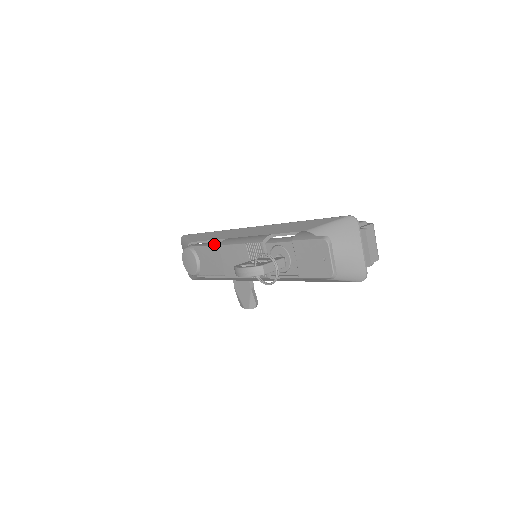
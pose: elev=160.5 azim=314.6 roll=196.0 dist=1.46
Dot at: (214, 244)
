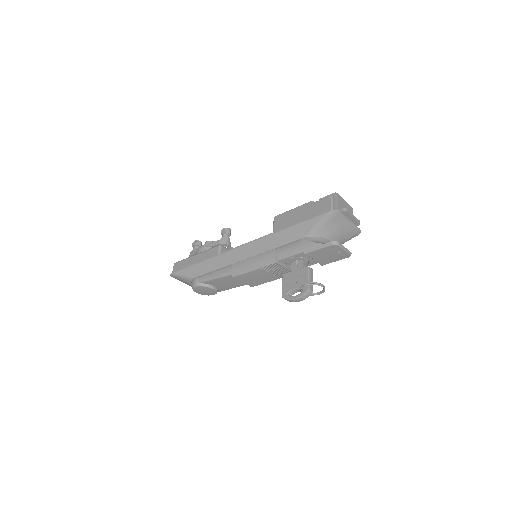
Dot at: (223, 275)
